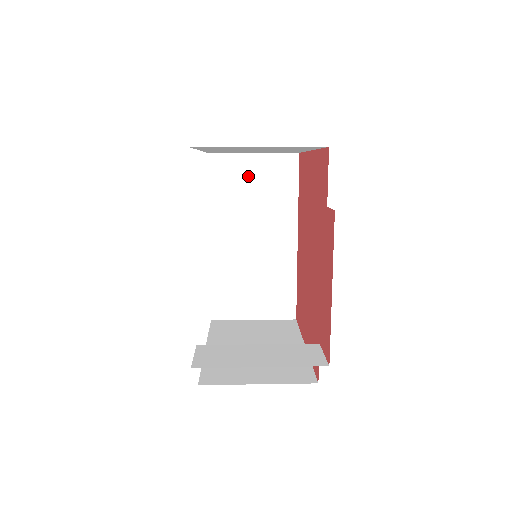
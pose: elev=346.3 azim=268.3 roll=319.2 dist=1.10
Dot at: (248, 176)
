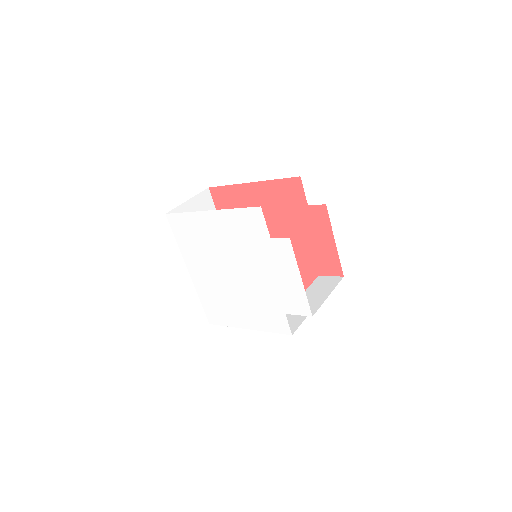
Dot at: occluded
